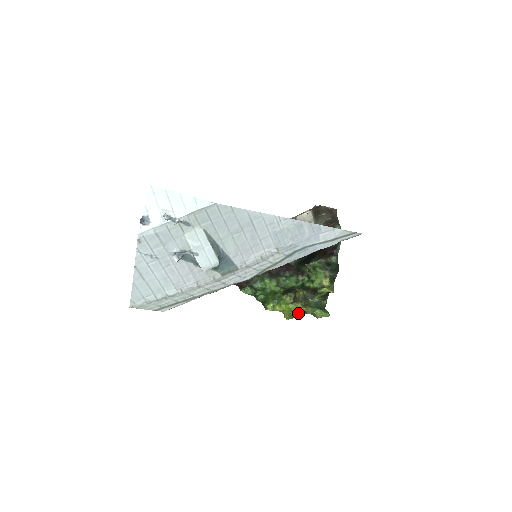
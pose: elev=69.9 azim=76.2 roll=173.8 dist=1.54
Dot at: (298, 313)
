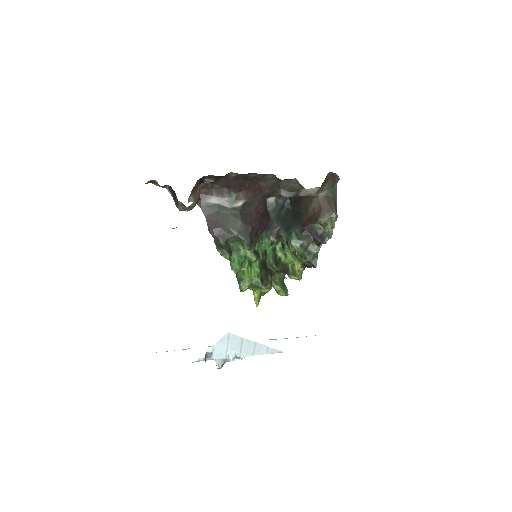
Dot at: (265, 293)
